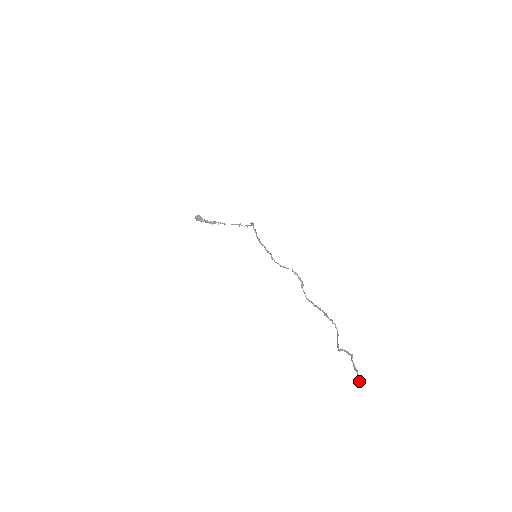
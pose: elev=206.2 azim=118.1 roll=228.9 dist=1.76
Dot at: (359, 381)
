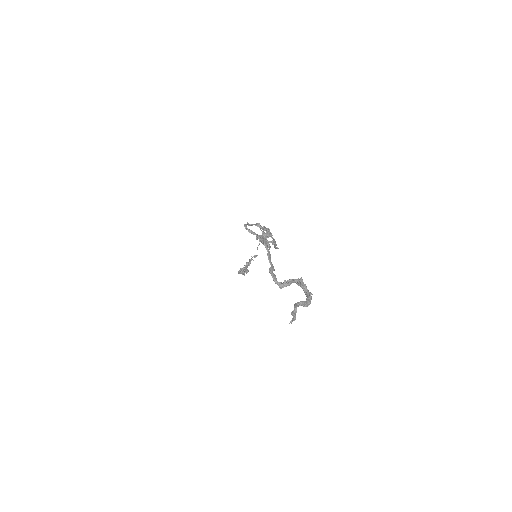
Dot at: (292, 318)
